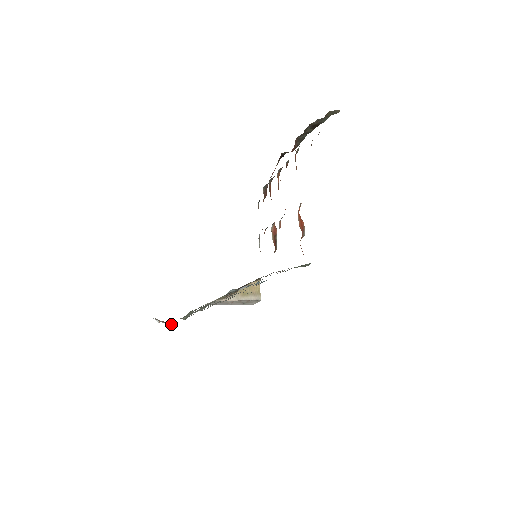
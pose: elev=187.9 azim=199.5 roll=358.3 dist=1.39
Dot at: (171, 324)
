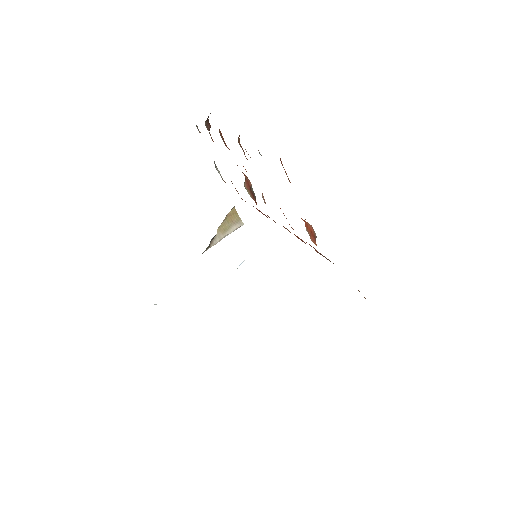
Dot at: occluded
